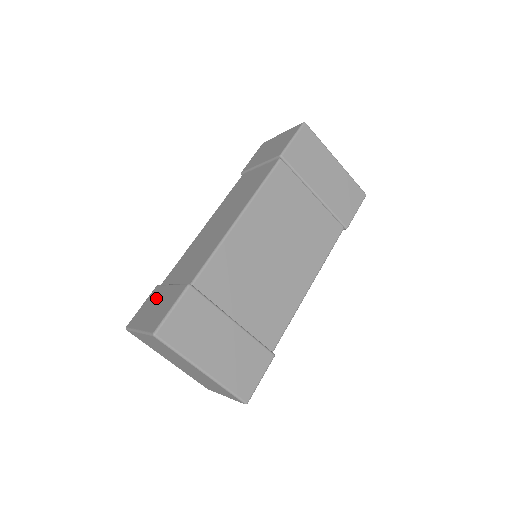
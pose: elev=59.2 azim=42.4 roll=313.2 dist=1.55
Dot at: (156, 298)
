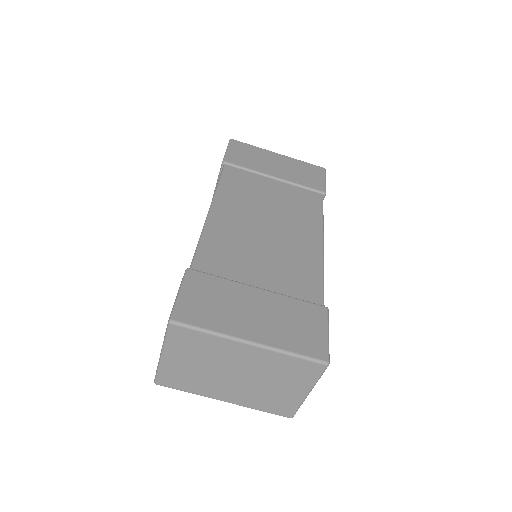
Dot at: occluded
